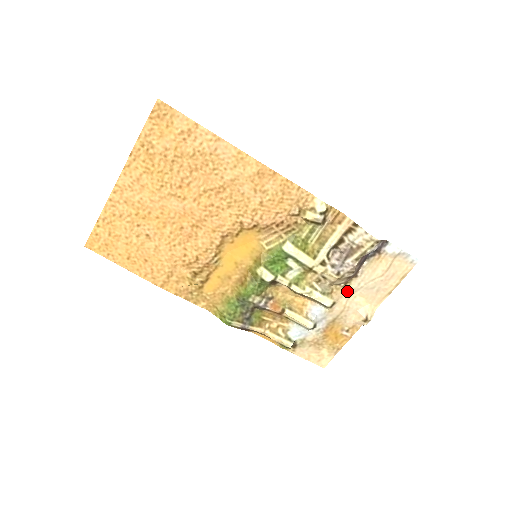
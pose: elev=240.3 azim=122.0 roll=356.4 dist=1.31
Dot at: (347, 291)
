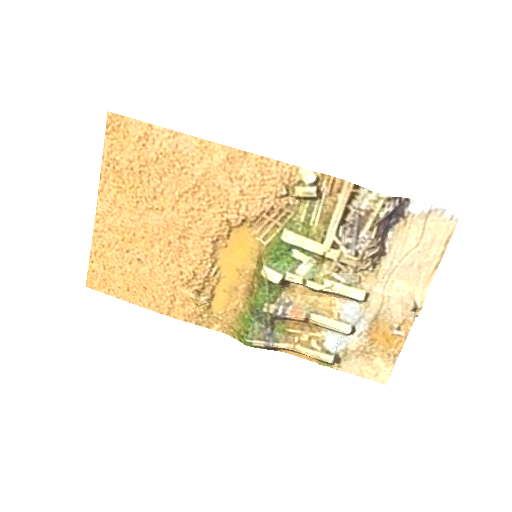
Dot at: (379, 276)
